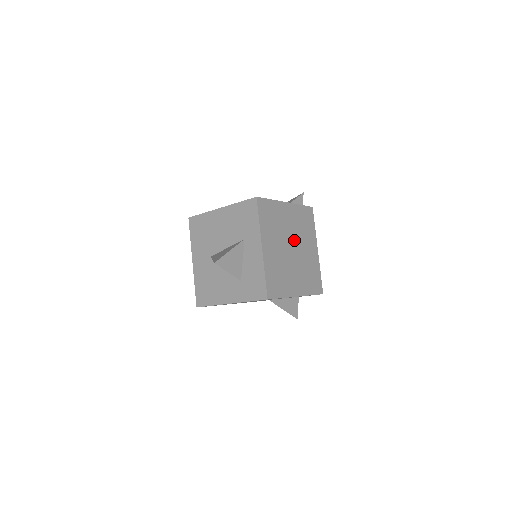
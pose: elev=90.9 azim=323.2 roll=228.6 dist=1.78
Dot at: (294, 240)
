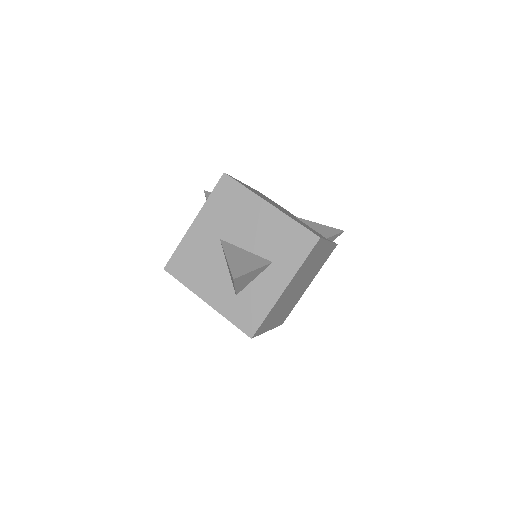
Dot at: (306, 278)
